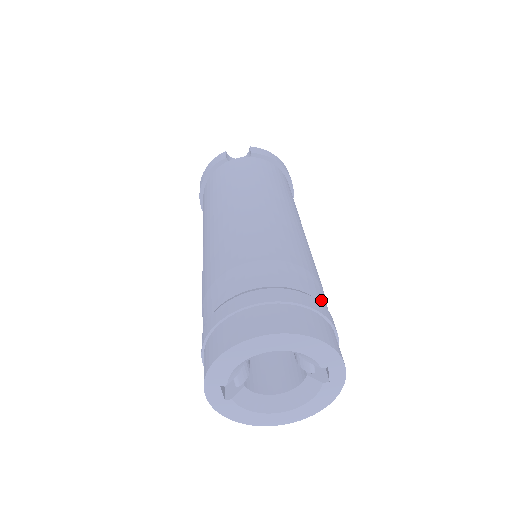
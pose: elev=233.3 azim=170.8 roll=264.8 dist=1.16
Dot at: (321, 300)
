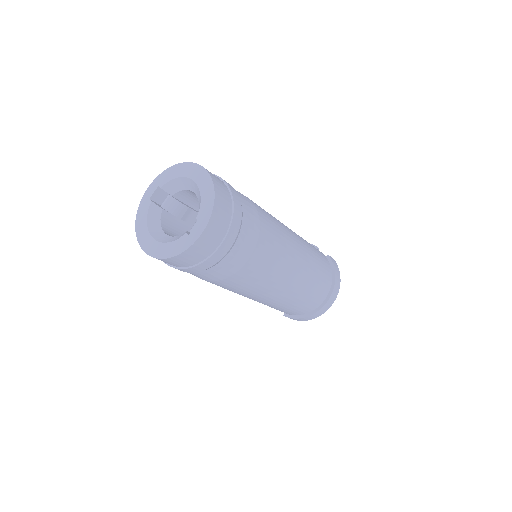
Dot at: (244, 230)
